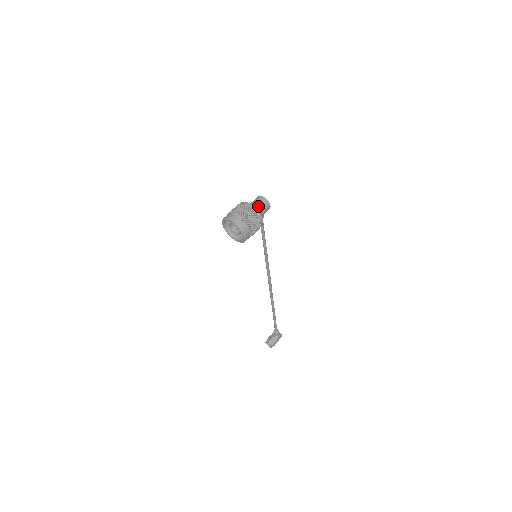
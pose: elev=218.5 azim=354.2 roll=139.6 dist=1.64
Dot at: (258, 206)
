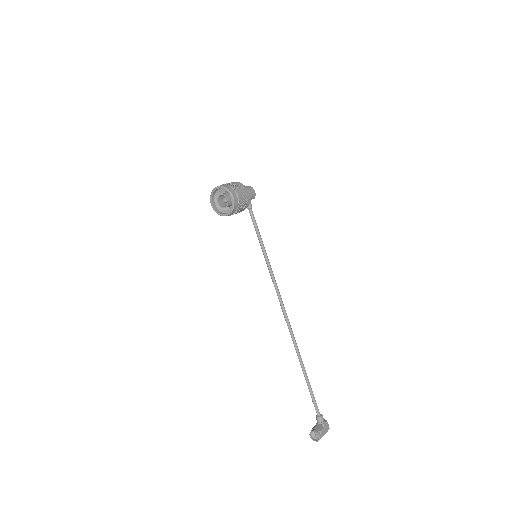
Dot at: occluded
